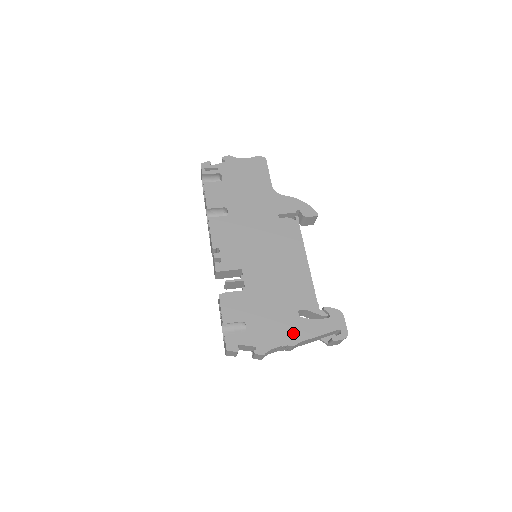
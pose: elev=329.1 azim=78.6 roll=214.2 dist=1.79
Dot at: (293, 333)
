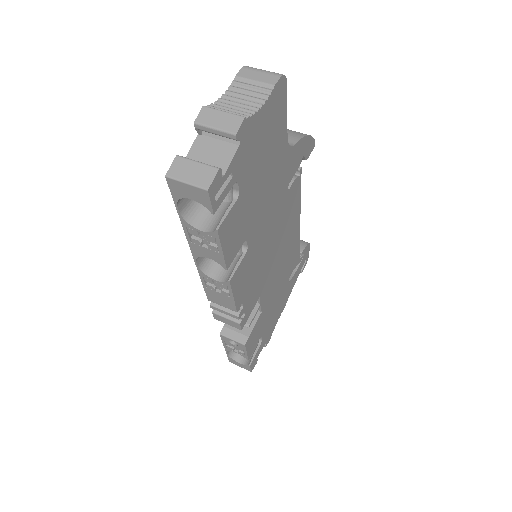
Dot at: (285, 300)
